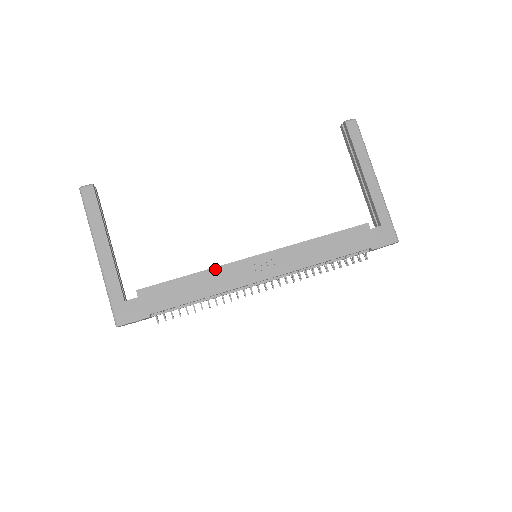
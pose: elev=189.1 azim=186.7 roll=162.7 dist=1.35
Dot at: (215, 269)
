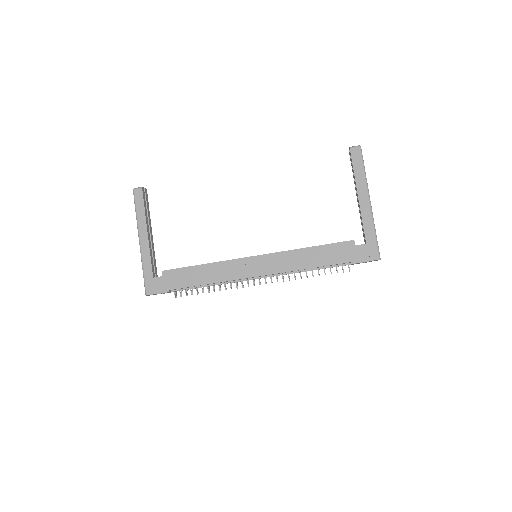
Dot at: (221, 263)
